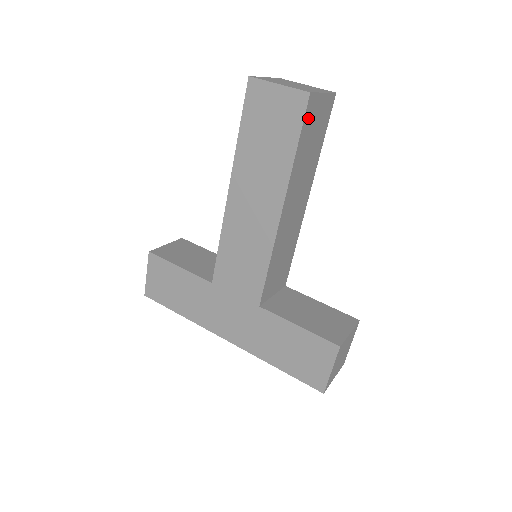
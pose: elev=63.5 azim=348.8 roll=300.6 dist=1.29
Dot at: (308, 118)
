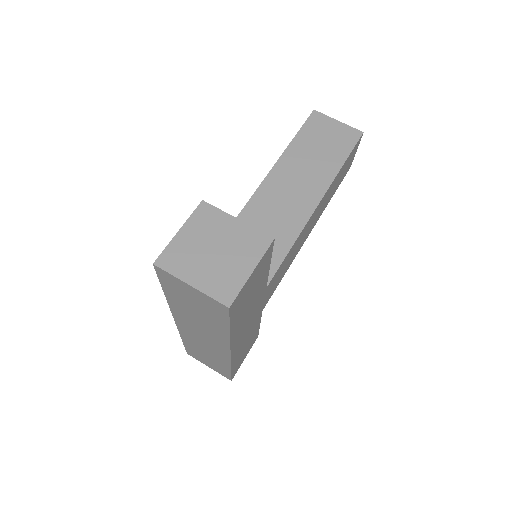
Dot at: (312, 126)
